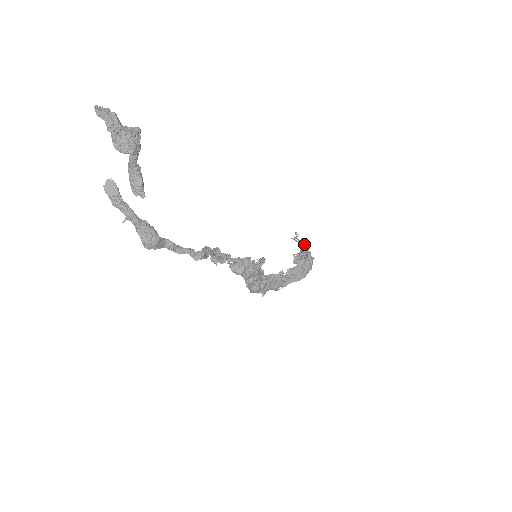
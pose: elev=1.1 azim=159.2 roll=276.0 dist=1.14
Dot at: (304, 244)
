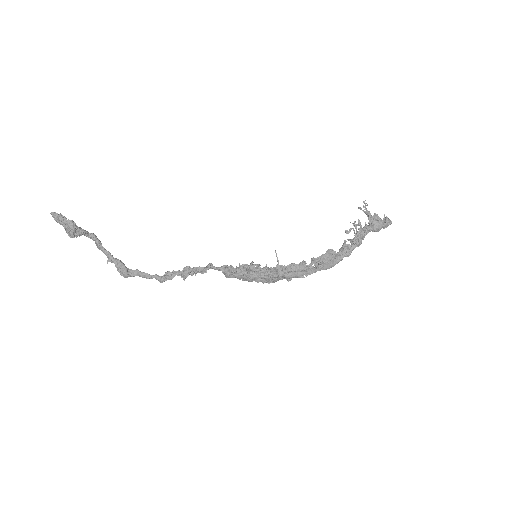
Dot at: (354, 223)
